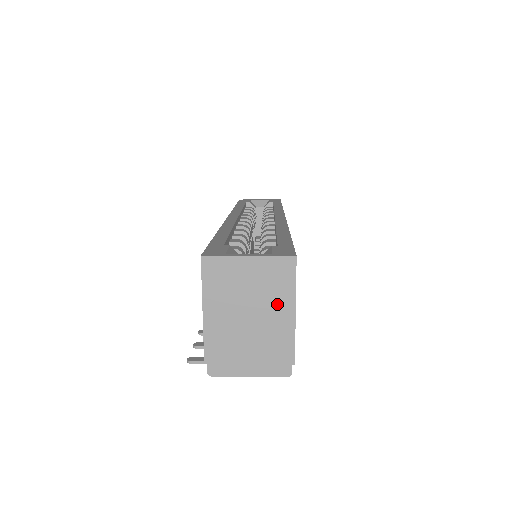
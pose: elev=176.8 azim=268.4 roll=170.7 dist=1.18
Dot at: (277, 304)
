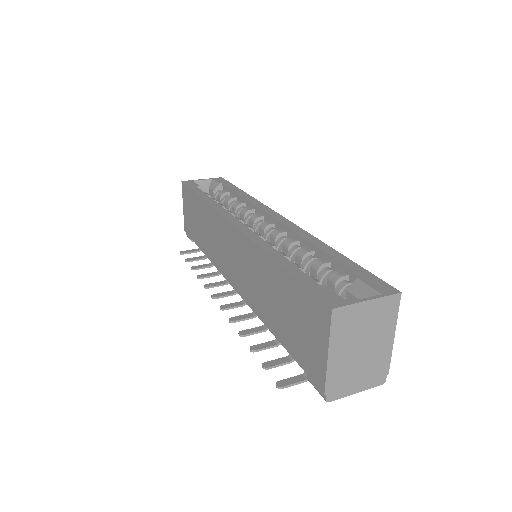
Dot at: (383, 333)
